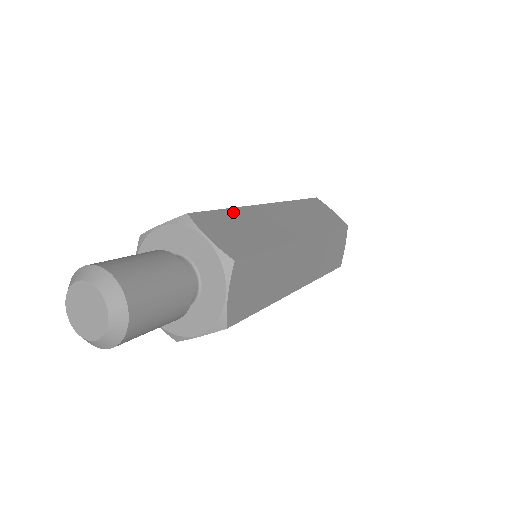
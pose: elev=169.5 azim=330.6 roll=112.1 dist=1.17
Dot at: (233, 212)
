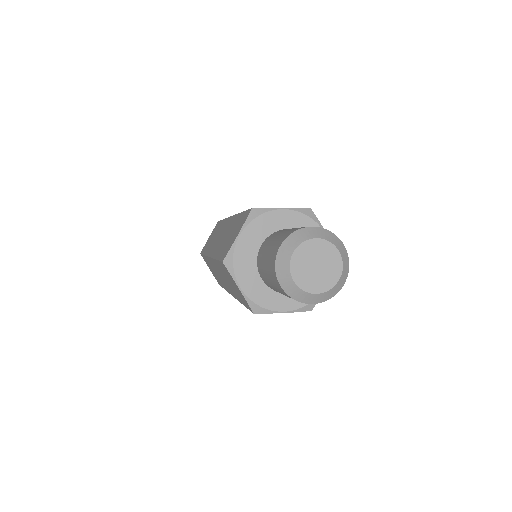
Dot at: occluded
